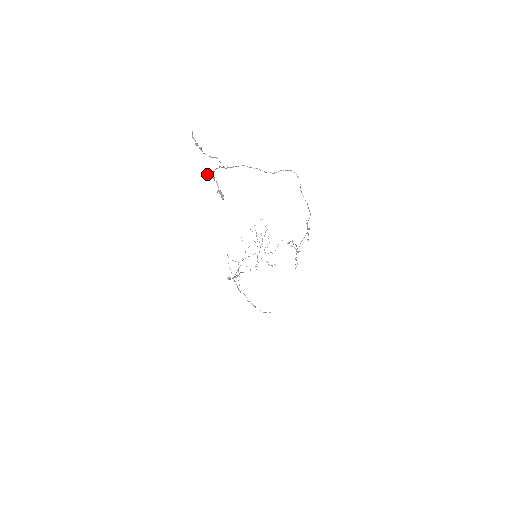
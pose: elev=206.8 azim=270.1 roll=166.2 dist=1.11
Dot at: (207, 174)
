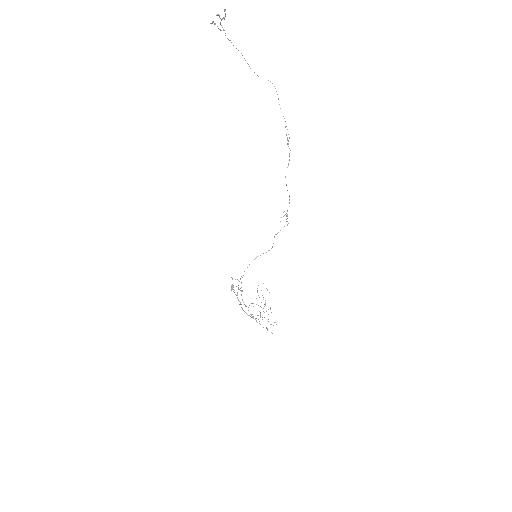
Dot at: (217, 14)
